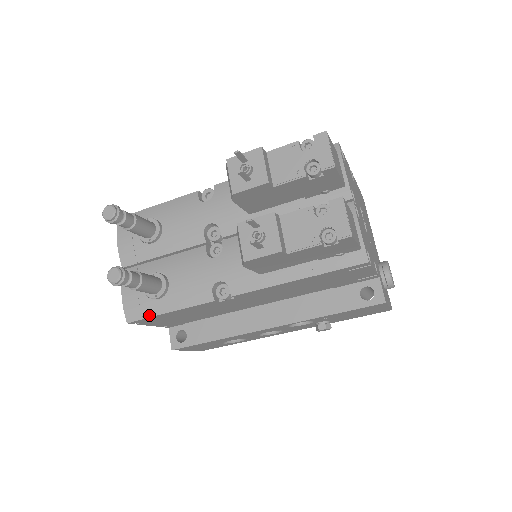
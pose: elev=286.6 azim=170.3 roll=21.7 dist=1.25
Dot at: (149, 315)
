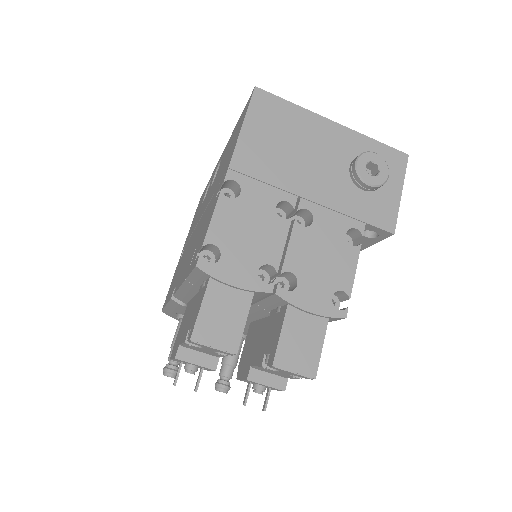
Dot at: occluded
